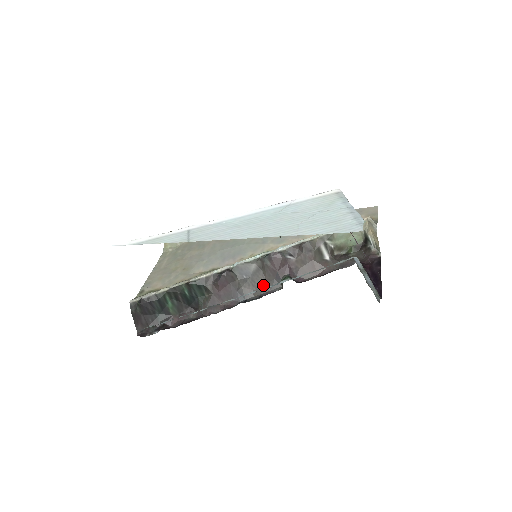
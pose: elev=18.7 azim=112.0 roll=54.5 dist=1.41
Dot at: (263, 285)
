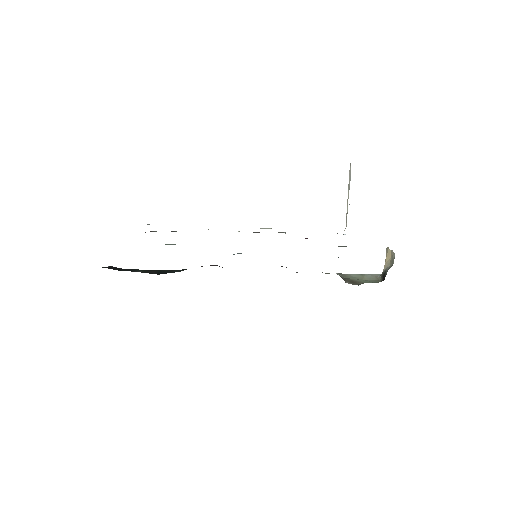
Dot at: occluded
